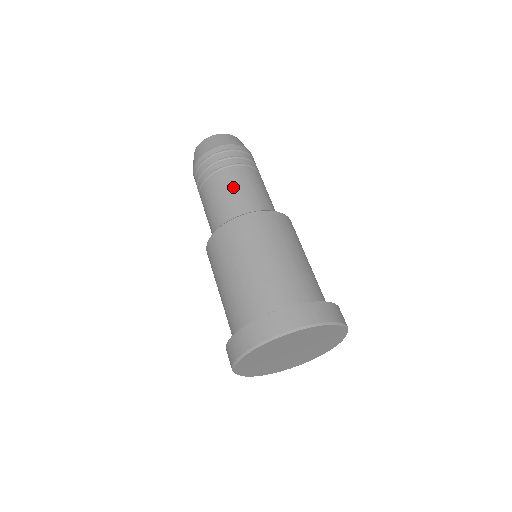
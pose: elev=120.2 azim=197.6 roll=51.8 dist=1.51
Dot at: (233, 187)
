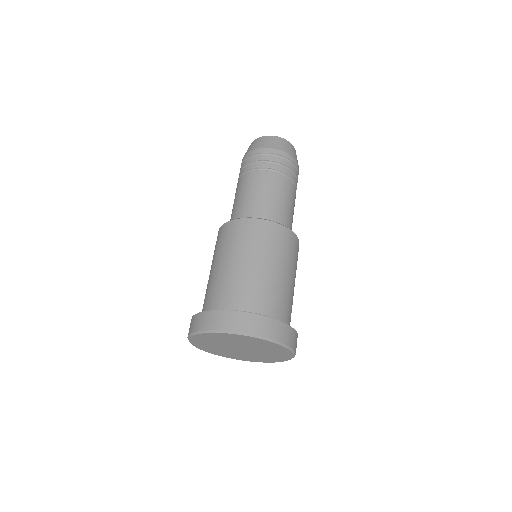
Dot at: (254, 190)
